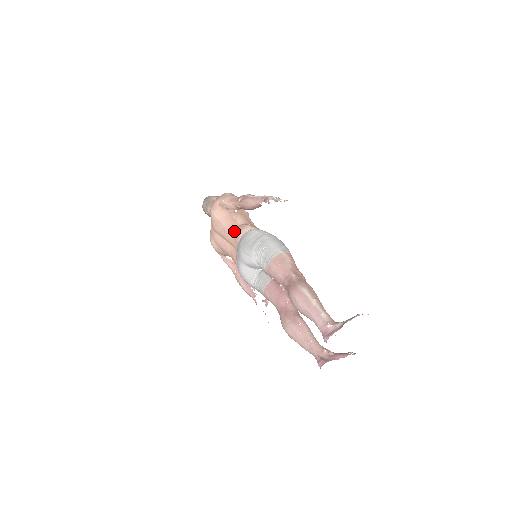
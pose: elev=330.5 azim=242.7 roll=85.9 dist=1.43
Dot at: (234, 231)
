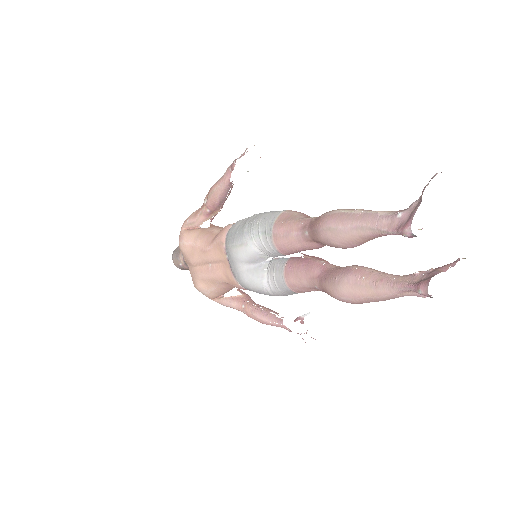
Dot at: (214, 241)
